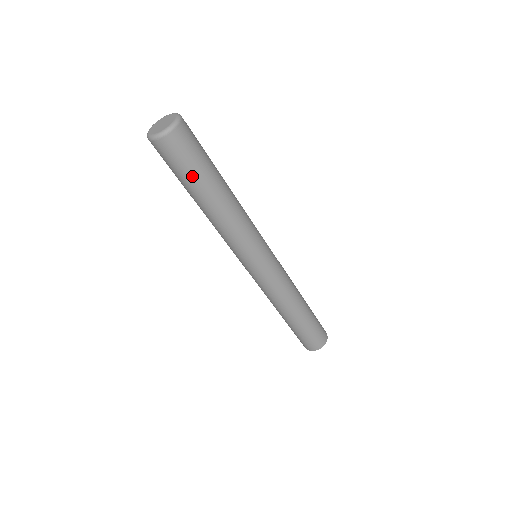
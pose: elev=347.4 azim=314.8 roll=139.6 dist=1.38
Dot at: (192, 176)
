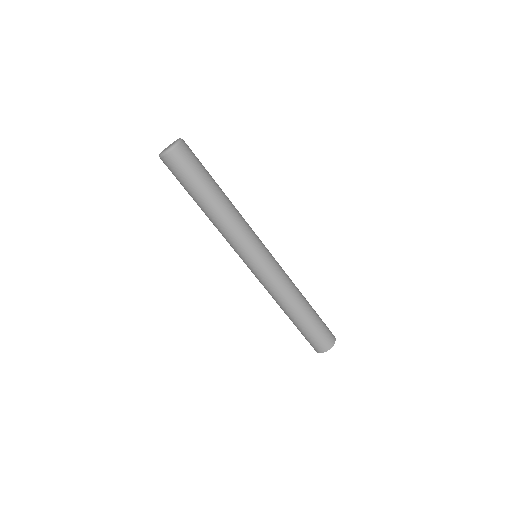
Dot at: (195, 181)
